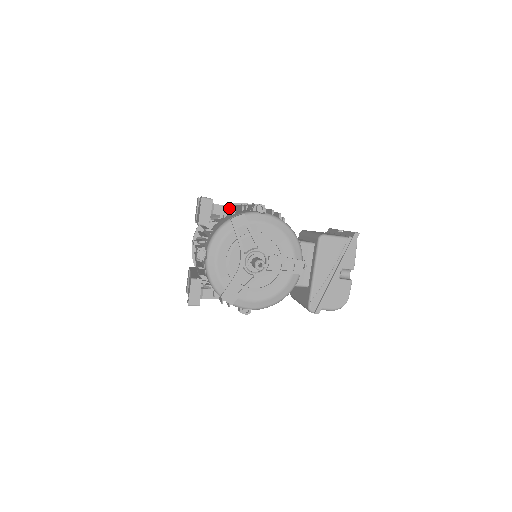
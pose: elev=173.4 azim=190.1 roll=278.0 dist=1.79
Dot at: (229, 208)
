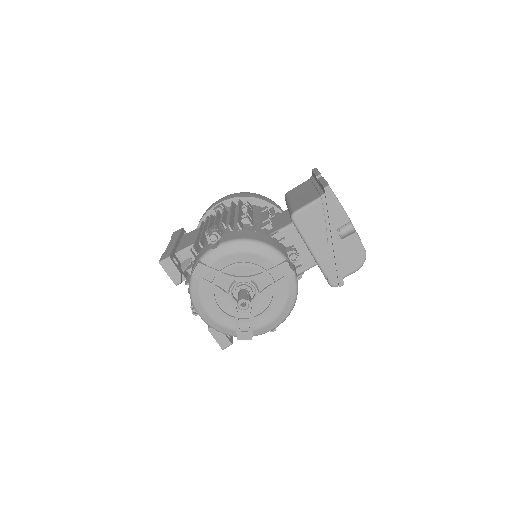
Dot at: occluded
